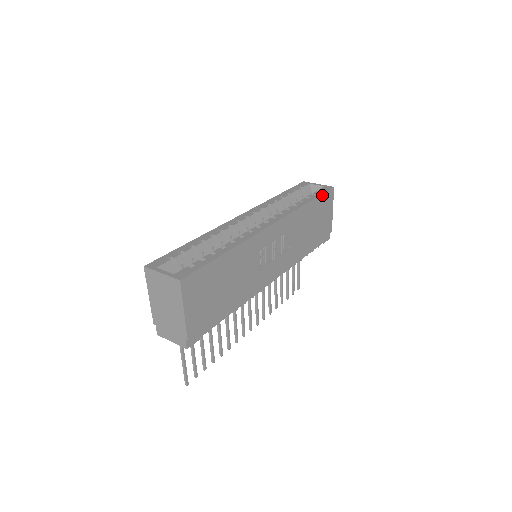
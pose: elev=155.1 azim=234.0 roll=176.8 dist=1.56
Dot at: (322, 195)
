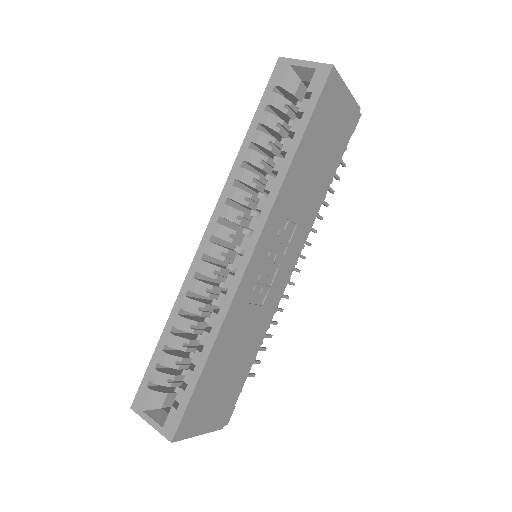
Dot at: (315, 109)
